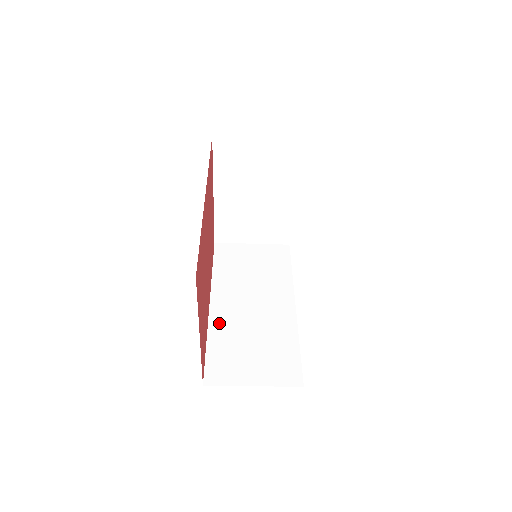
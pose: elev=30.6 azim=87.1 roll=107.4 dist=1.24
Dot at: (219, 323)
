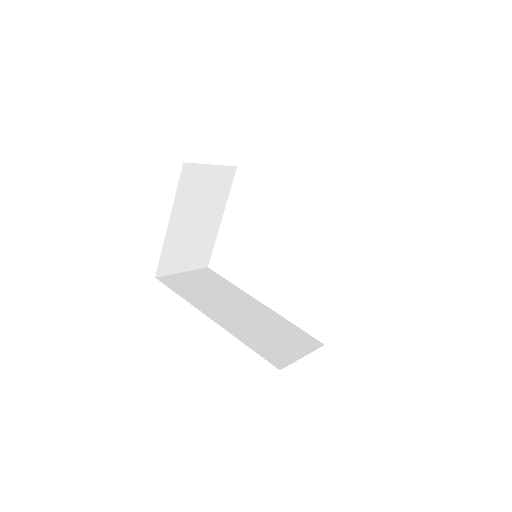
Dot at: (235, 329)
